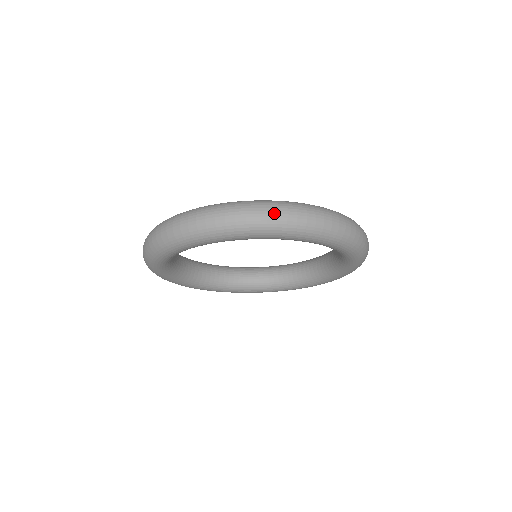
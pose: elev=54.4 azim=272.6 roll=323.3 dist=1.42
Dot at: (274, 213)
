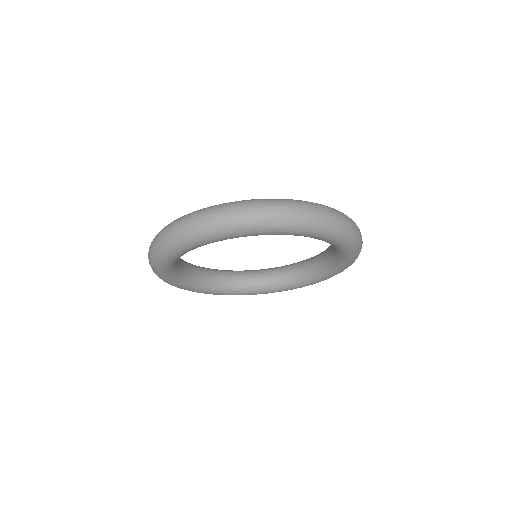
Dot at: (228, 213)
